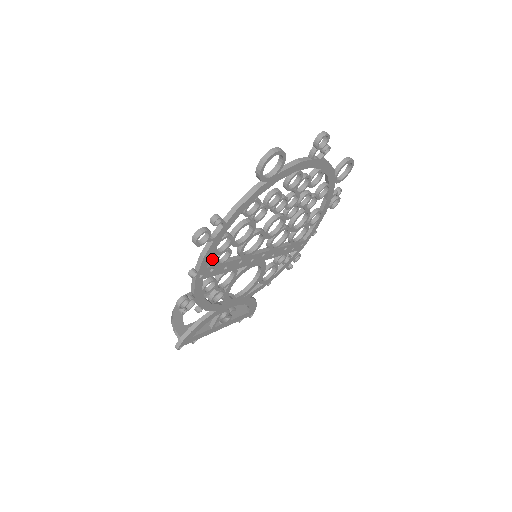
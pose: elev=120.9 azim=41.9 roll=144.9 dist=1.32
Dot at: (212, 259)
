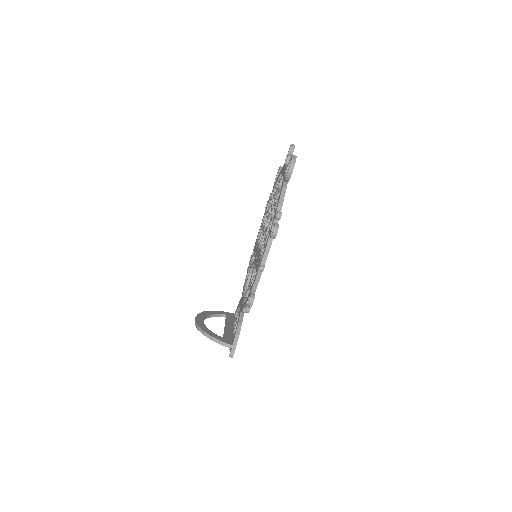
Dot at: (261, 256)
